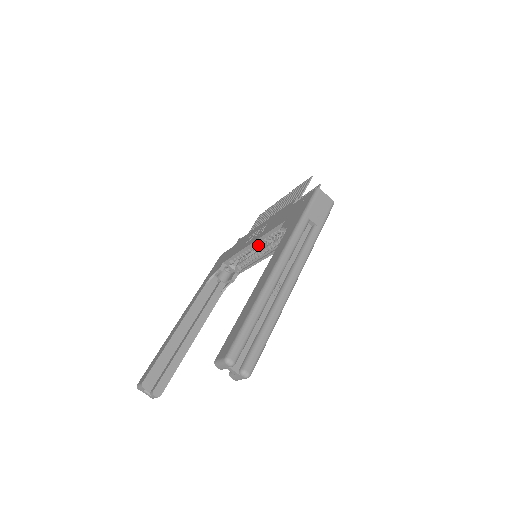
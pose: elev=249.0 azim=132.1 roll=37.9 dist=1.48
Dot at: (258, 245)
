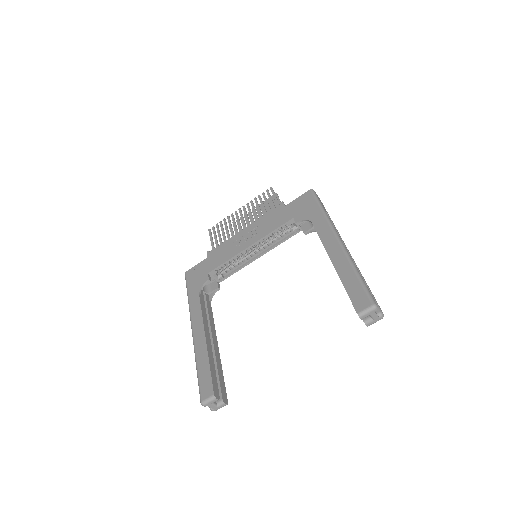
Dot at: (254, 247)
